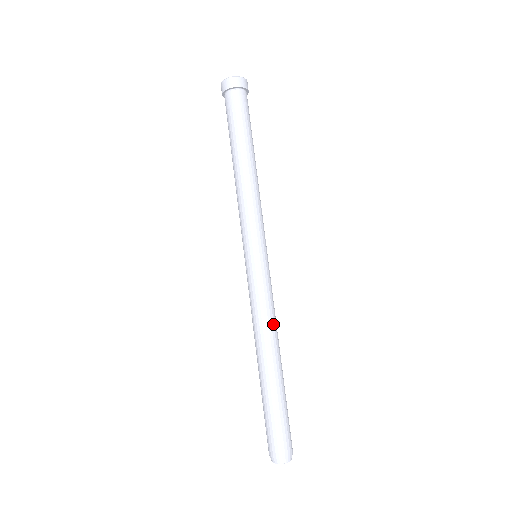
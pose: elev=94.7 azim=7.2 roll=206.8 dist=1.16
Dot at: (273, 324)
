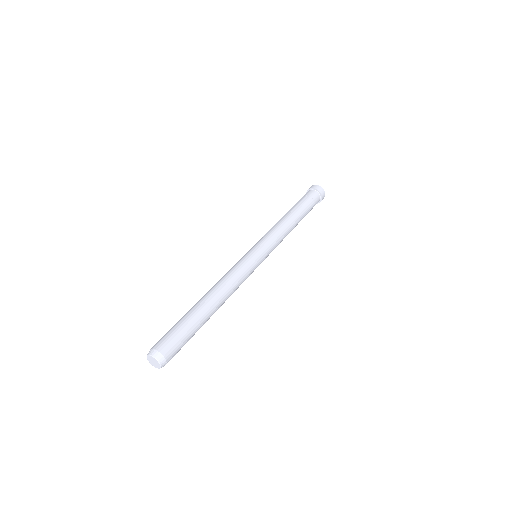
Dot at: (233, 287)
